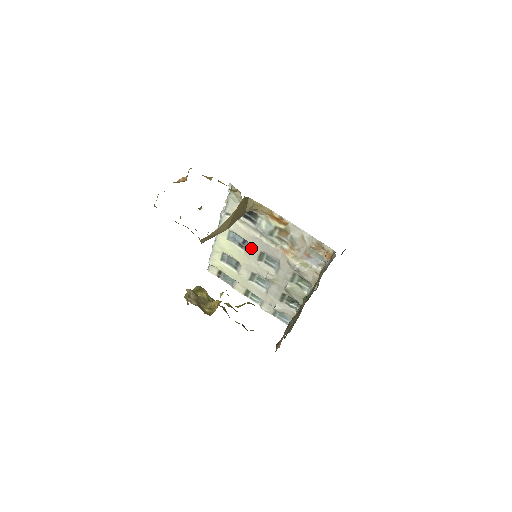
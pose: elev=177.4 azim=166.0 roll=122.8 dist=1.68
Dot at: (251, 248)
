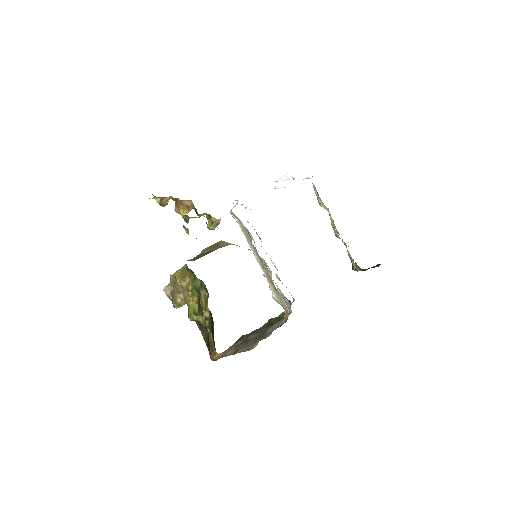
Dot at: occluded
